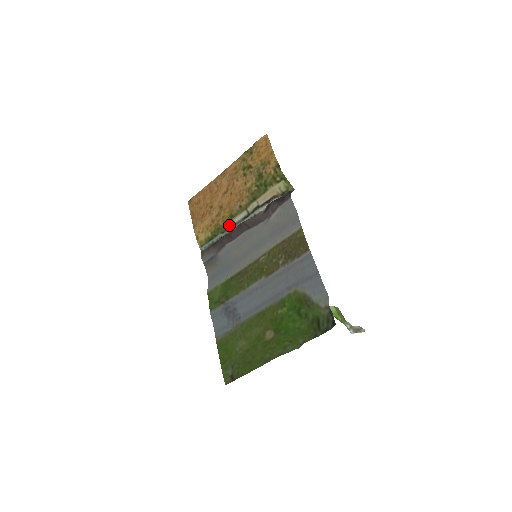
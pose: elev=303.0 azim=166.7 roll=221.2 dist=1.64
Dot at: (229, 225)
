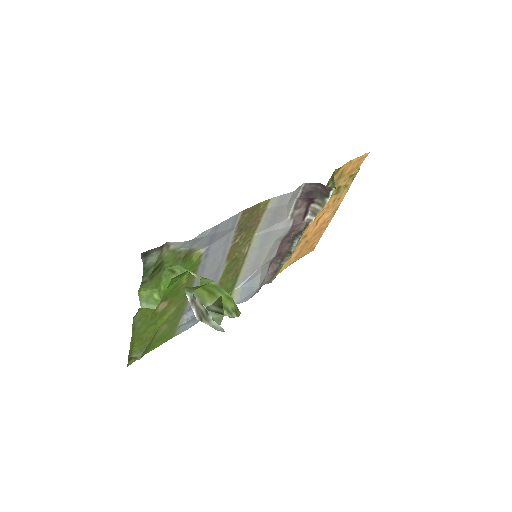
Dot at: occluded
